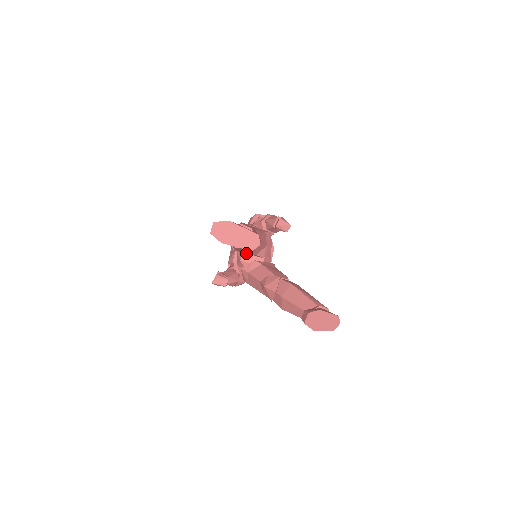
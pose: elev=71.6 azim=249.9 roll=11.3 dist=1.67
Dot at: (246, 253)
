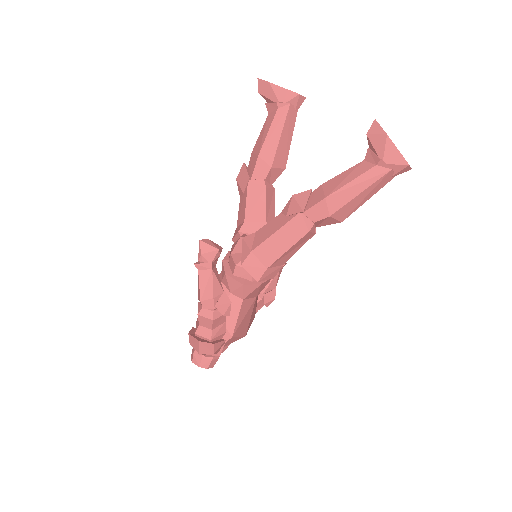
Dot at: (249, 232)
